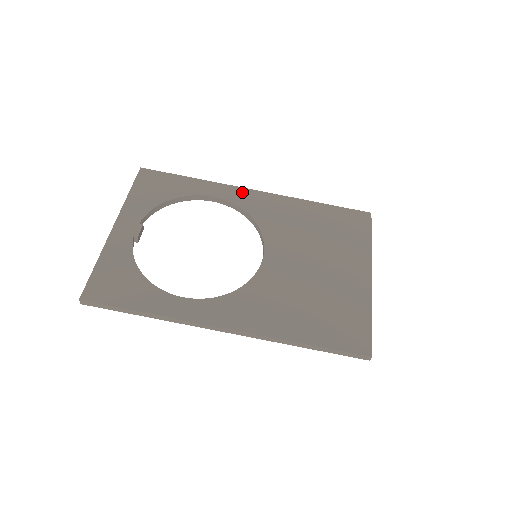
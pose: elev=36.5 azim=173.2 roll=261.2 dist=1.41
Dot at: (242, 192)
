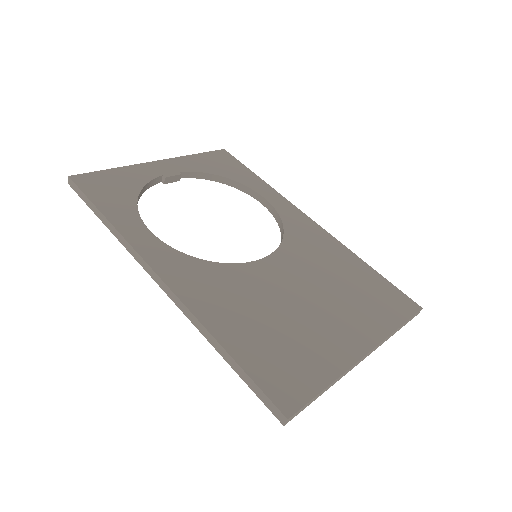
Dot at: (295, 211)
